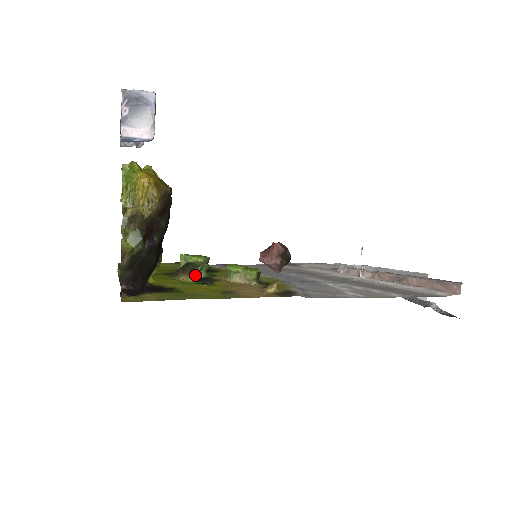
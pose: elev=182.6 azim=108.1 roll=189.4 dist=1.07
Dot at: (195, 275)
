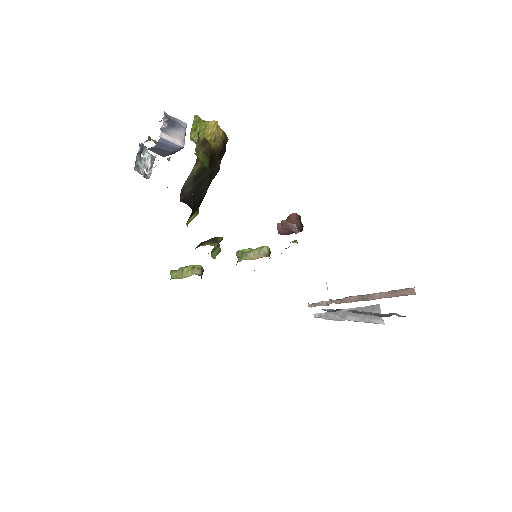
Dot at: (217, 242)
